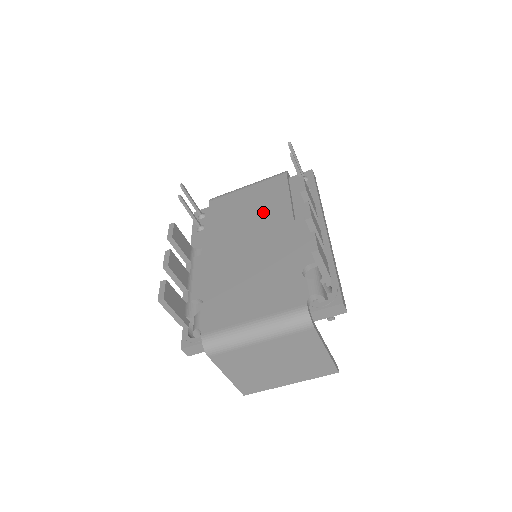
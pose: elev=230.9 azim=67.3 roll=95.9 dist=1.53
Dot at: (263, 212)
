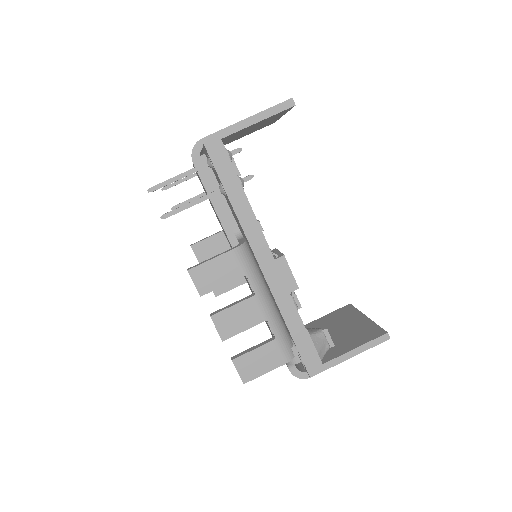
Dot at: occluded
